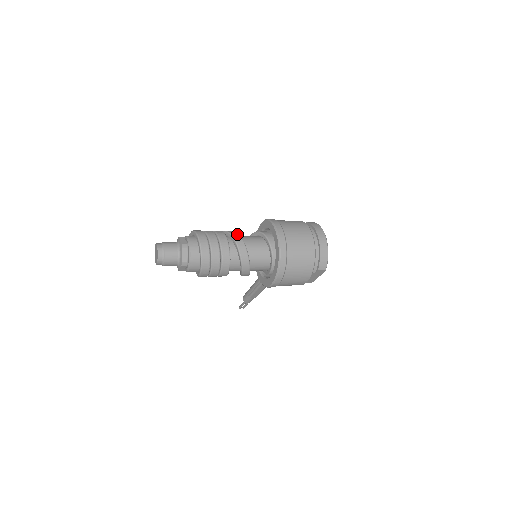
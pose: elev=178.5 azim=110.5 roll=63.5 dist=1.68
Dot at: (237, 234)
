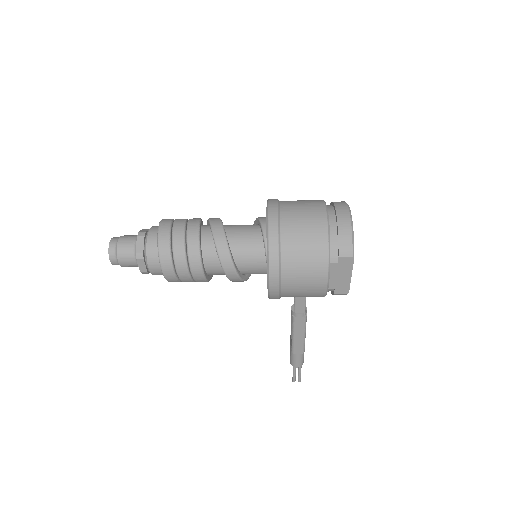
Dot at: (217, 218)
